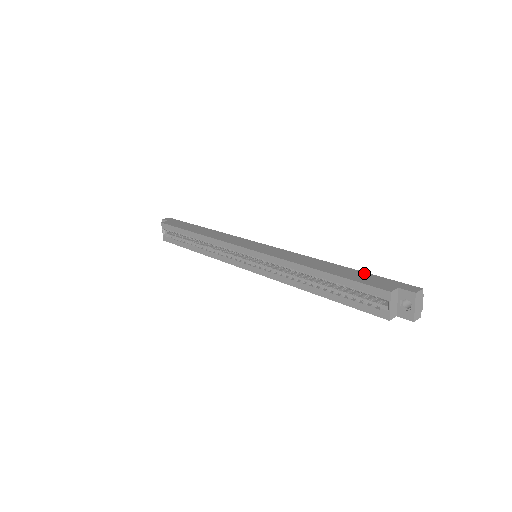
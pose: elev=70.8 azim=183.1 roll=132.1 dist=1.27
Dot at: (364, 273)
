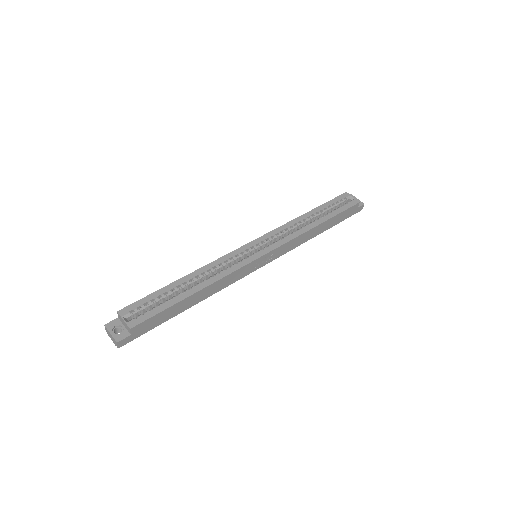
Dot at: occluded
